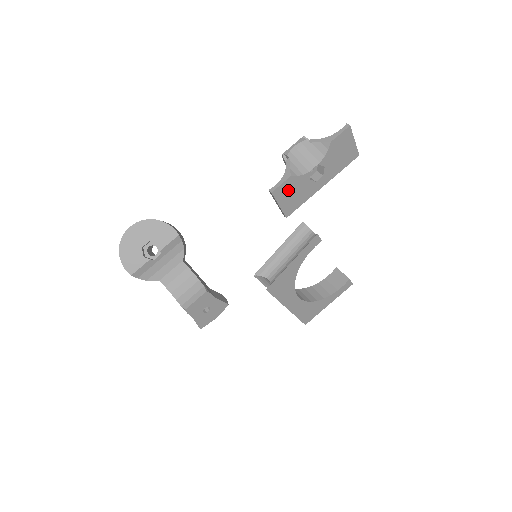
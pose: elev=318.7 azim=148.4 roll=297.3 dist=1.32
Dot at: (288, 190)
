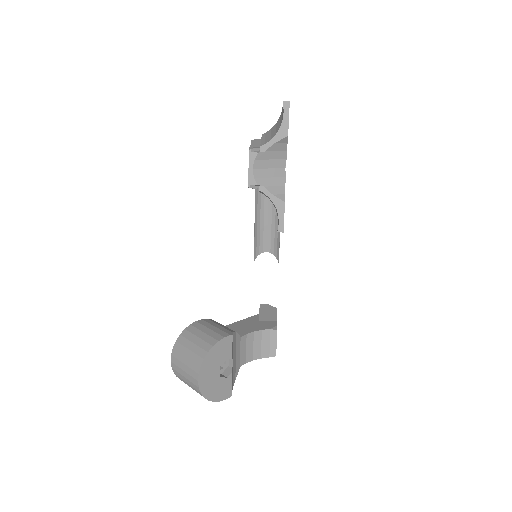
Dot at: occluded
